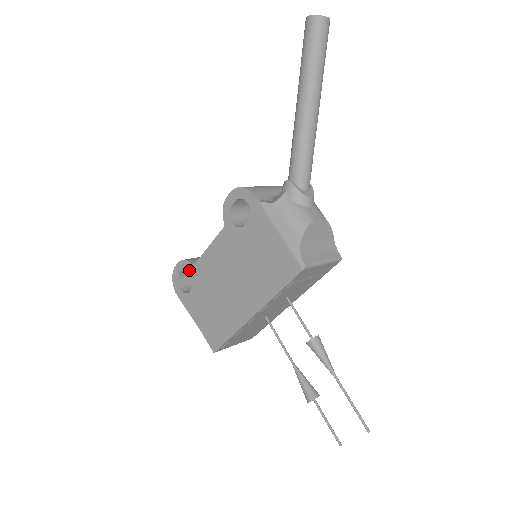
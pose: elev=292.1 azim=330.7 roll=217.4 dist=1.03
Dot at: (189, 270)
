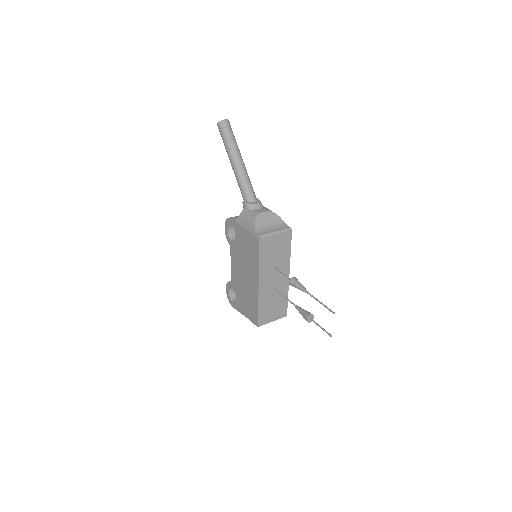
Dot at: (231, 286)
